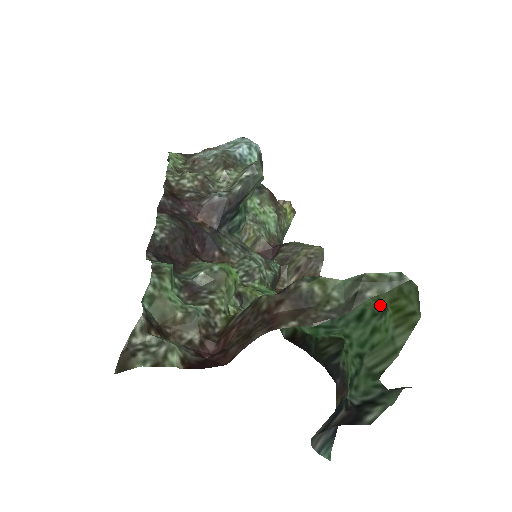
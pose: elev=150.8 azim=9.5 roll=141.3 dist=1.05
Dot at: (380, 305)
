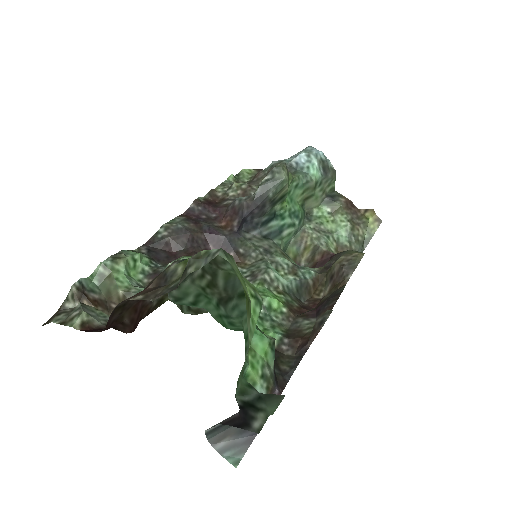
Dot at: (257, 294)
